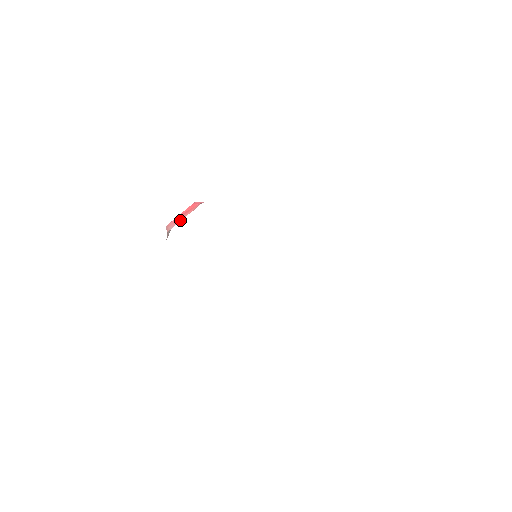
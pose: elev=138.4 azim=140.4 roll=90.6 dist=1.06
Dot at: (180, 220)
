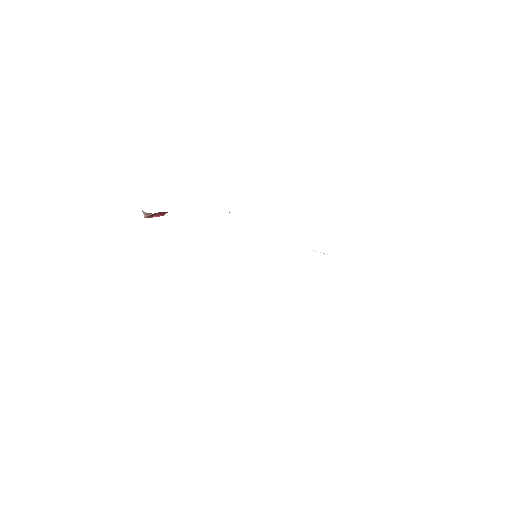
Dot at: occluded
